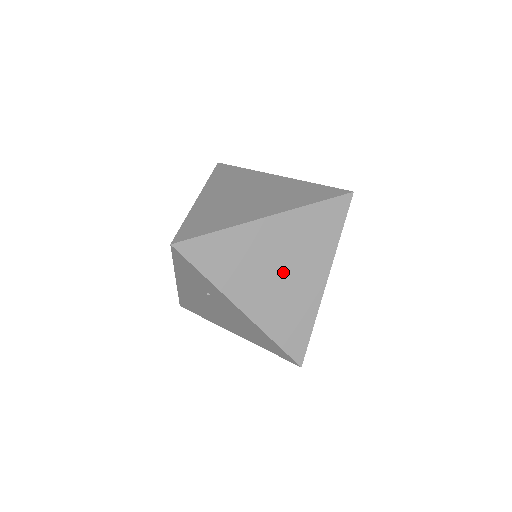
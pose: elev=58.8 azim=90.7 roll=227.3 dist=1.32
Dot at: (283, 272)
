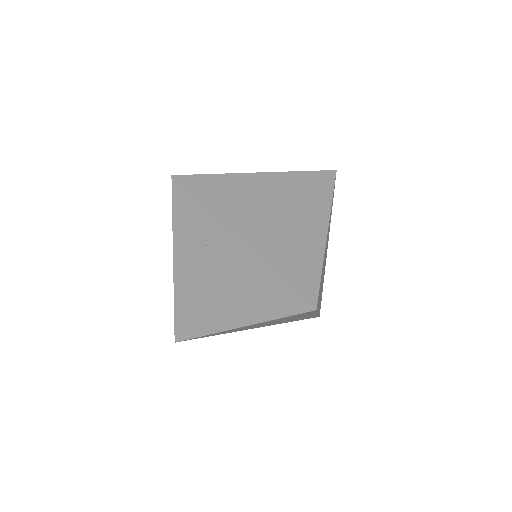
Dot at: (281, 215)
